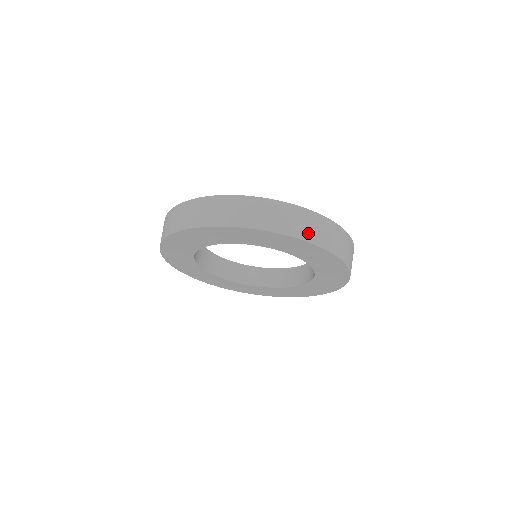
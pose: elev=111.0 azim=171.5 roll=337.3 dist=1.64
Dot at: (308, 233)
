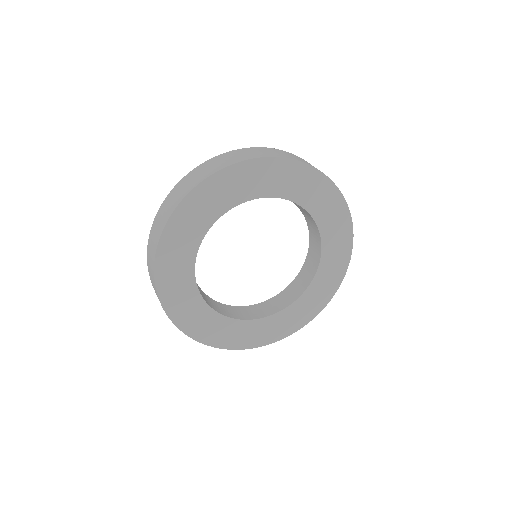
Dot at: (278, 155)
